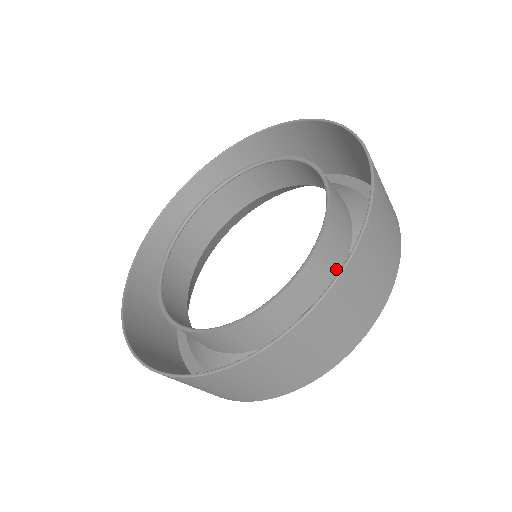
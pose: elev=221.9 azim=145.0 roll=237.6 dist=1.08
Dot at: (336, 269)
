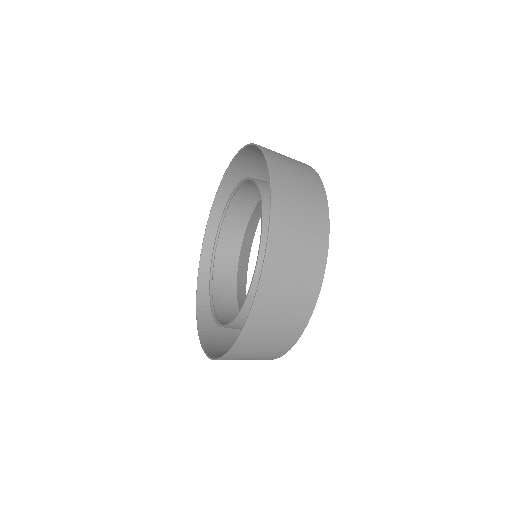
Dot at: occluded
